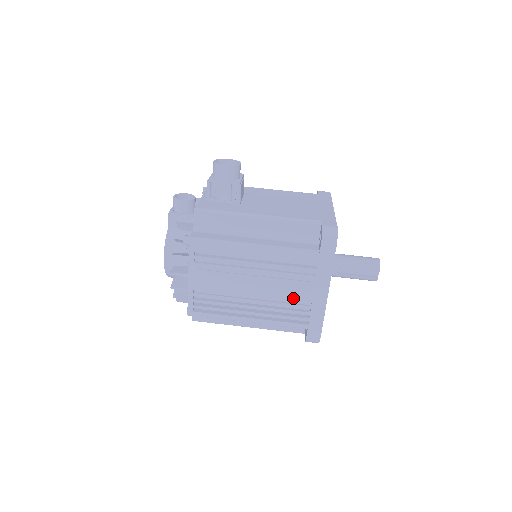
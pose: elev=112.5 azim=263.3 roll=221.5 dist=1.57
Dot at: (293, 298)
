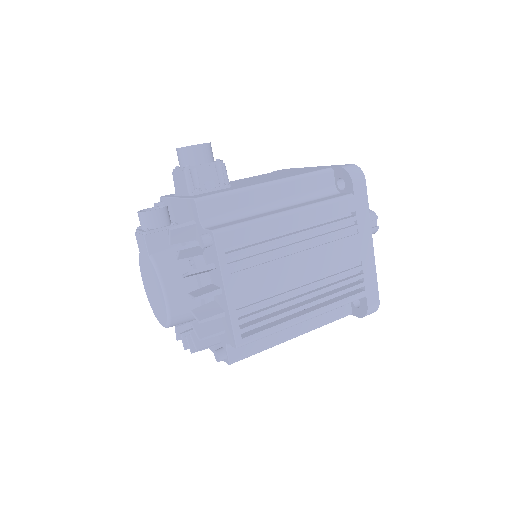
Dot at: (344, 263)
